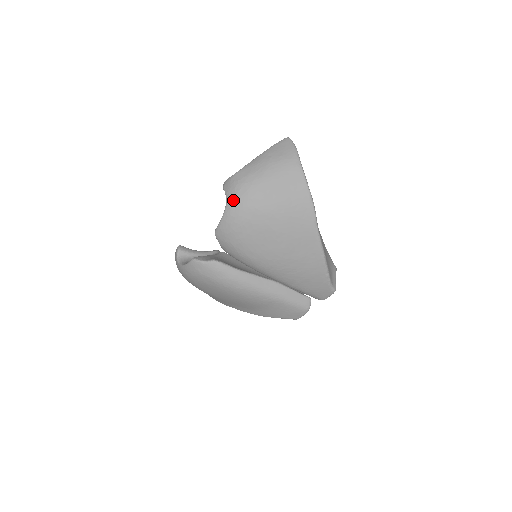
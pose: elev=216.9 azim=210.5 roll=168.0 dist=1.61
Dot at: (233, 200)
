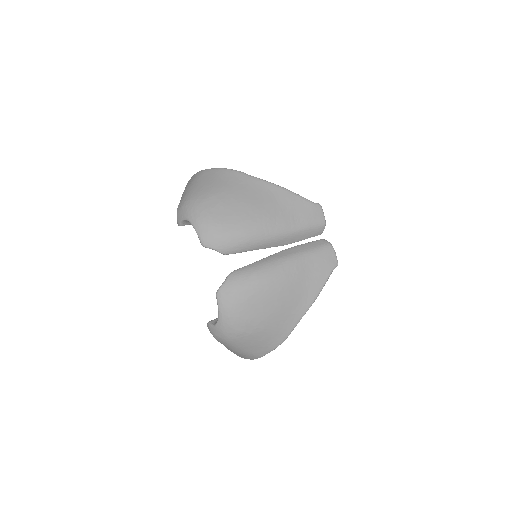
Dot at: (188, 212)
